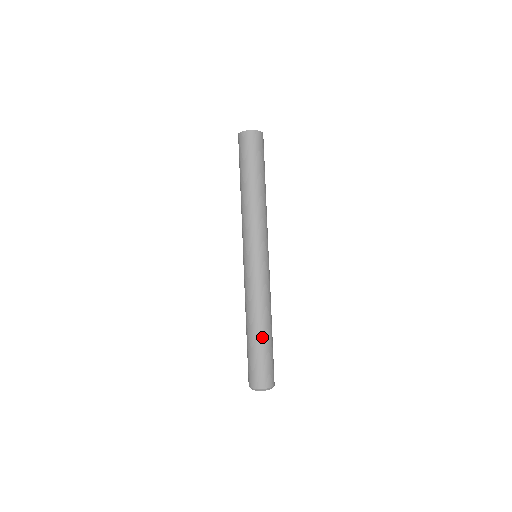
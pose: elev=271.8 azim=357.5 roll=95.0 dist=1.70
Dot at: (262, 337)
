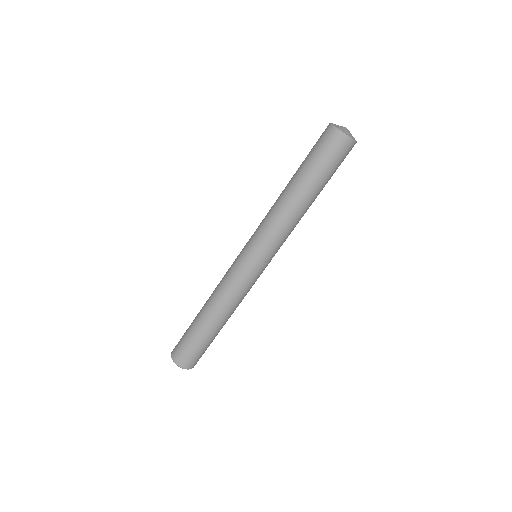
Dot at: (207, 329)
